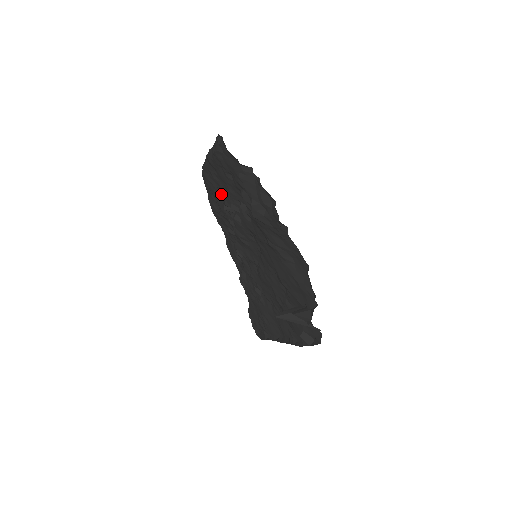
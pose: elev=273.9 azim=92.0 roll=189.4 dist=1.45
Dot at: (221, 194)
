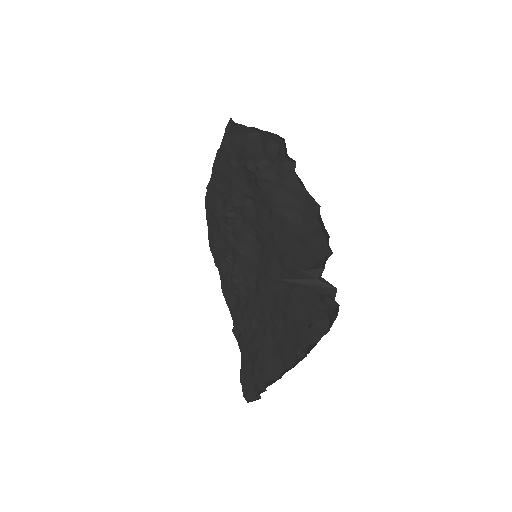
Dot at: (223, 205)
